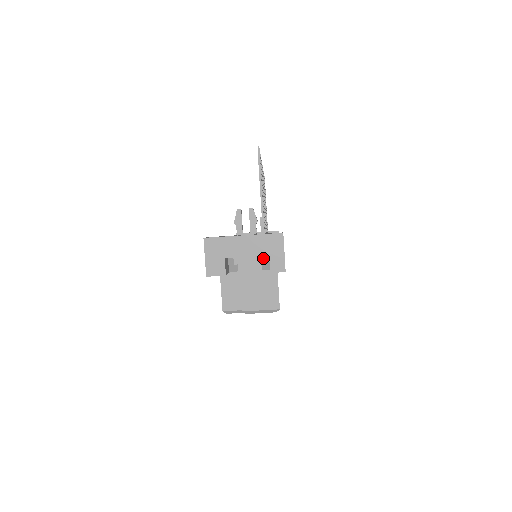
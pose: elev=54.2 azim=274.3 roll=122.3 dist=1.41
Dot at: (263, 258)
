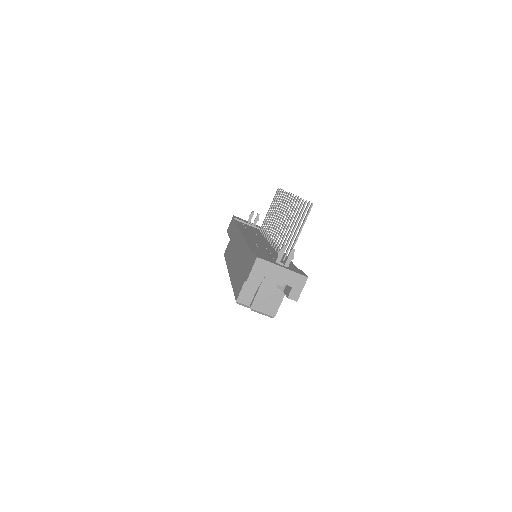
Dot at: occluded
